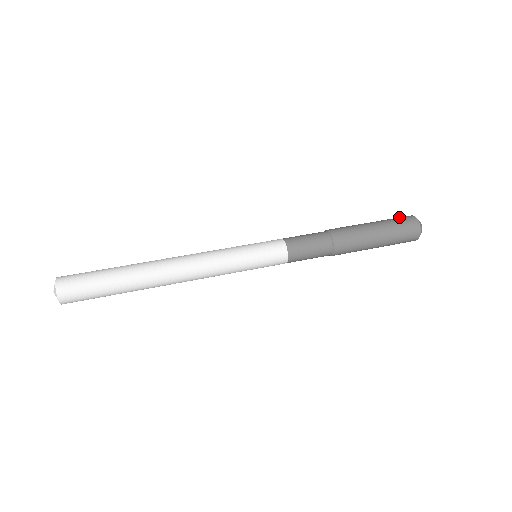
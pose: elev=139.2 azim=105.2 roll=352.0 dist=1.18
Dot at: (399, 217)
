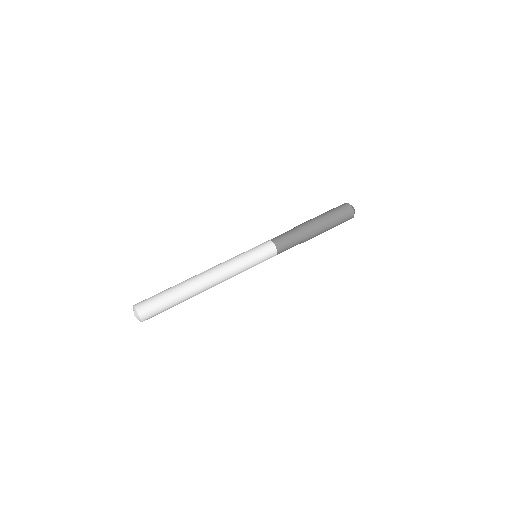
Dot at: occluded
